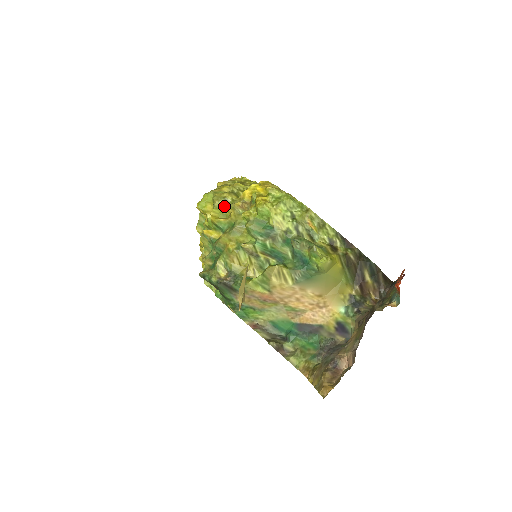
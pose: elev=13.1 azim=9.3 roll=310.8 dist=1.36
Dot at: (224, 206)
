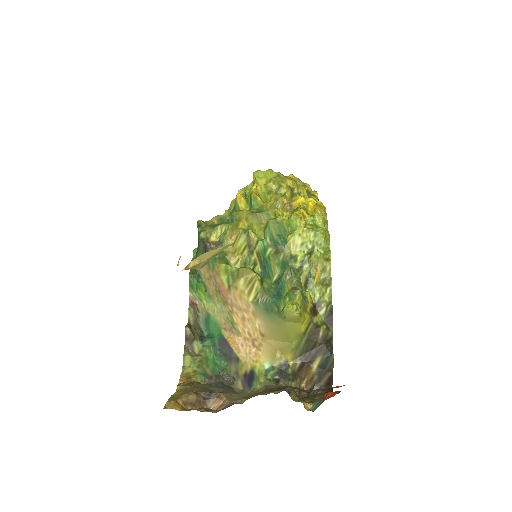
Dot at: (273, 191)
